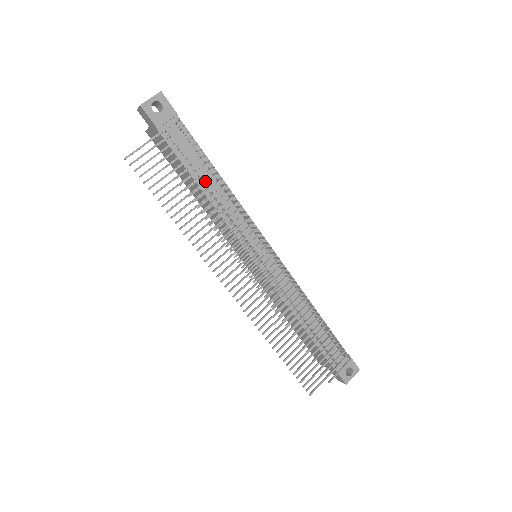
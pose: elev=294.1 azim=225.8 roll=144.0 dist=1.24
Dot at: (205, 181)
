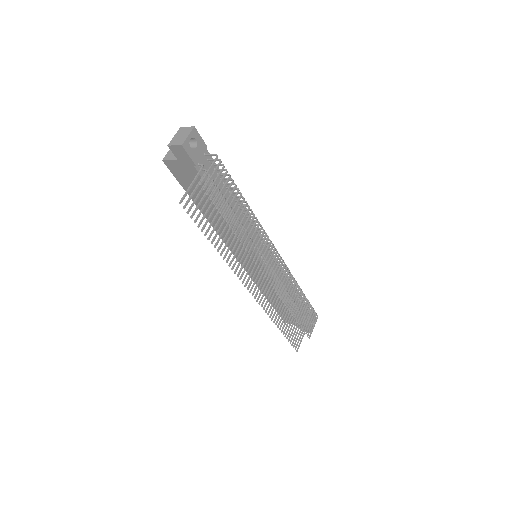
Dot at: occluded
